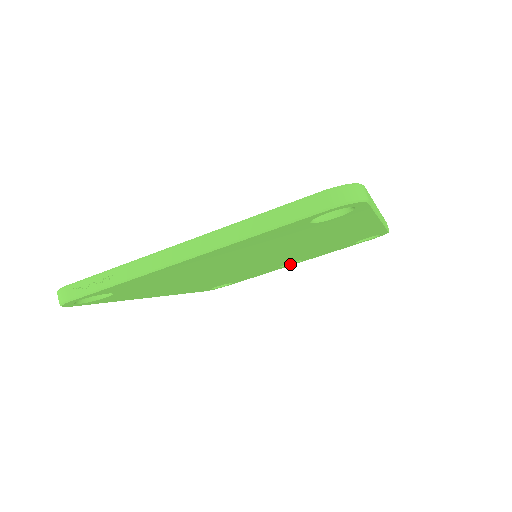
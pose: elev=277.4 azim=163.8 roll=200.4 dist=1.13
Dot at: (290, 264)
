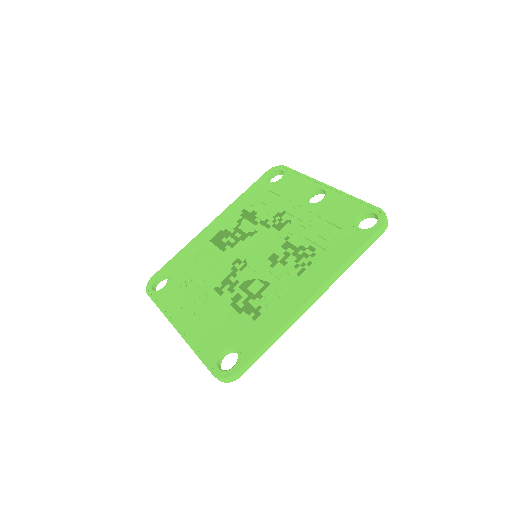
Dot at: occluded
